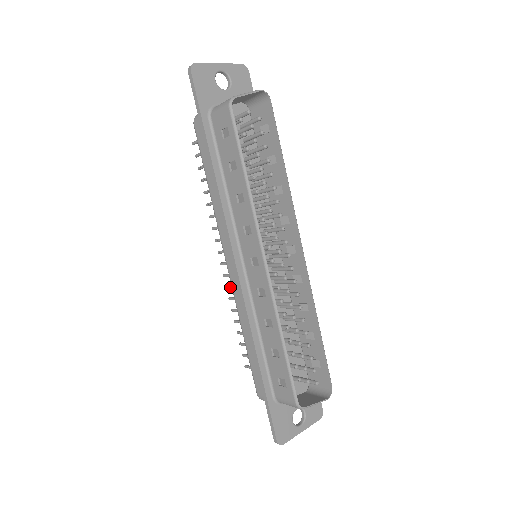
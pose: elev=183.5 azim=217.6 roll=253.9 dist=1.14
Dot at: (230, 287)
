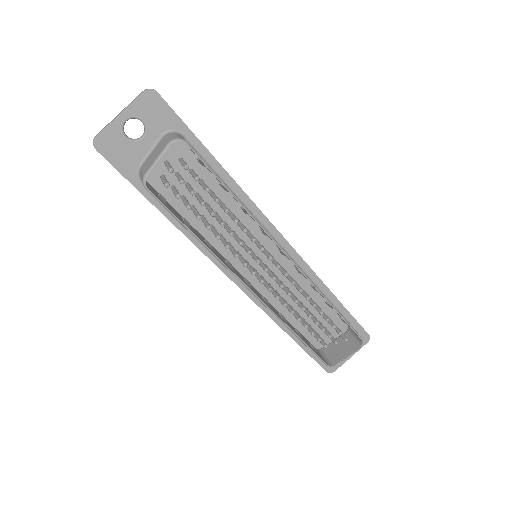
Dot at: occluded
